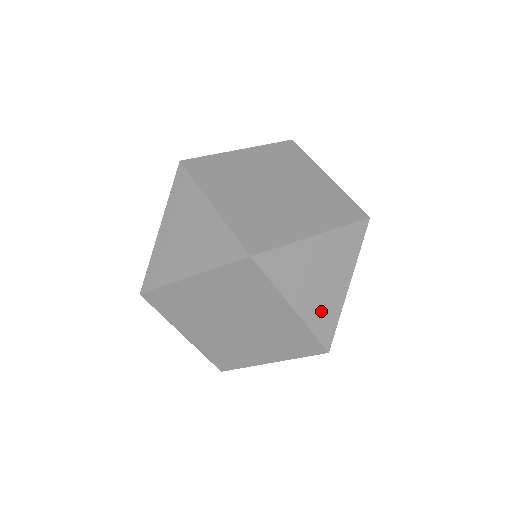
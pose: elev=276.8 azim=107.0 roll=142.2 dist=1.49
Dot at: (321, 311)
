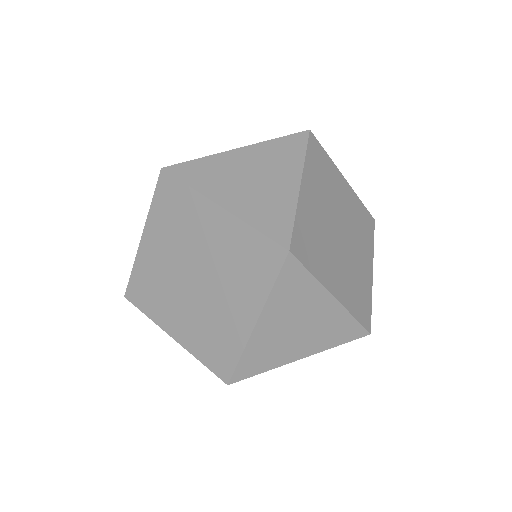
Dot at: (265, 351)
